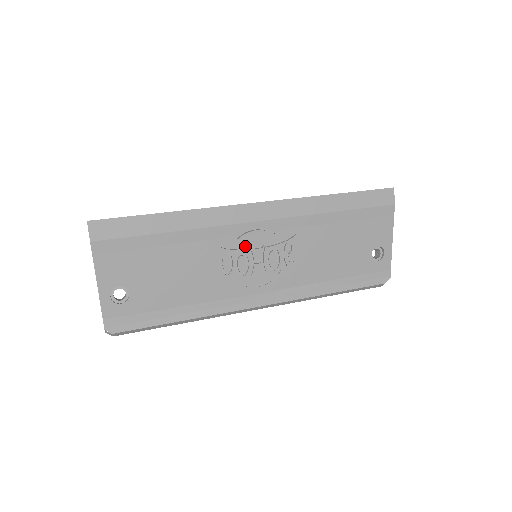
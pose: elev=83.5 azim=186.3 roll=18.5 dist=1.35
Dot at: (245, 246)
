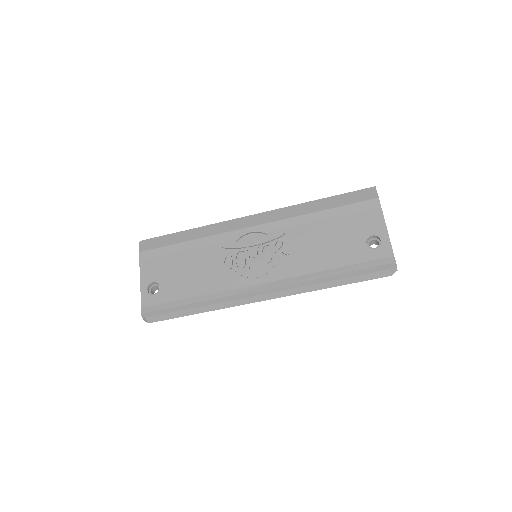
Dot at: (243, 246)
